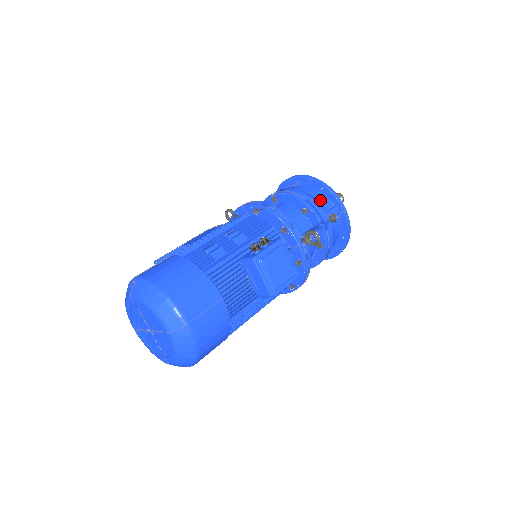
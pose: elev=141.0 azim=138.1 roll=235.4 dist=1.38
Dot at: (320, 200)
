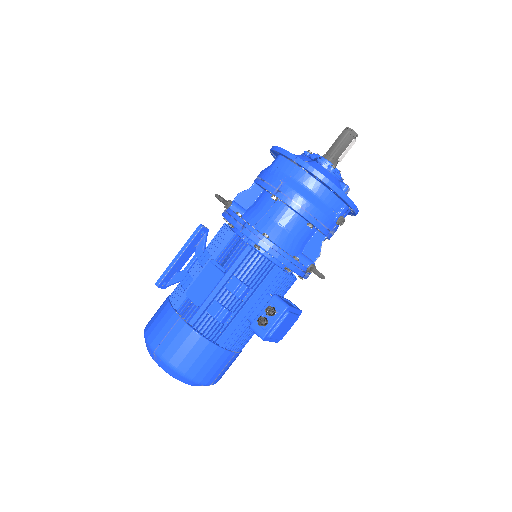
Dot at: (329, 203)
